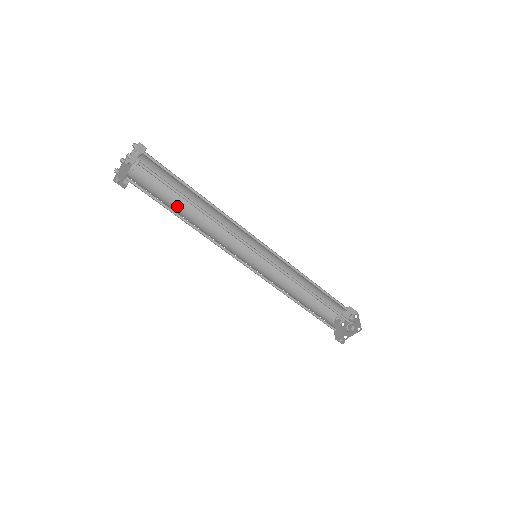
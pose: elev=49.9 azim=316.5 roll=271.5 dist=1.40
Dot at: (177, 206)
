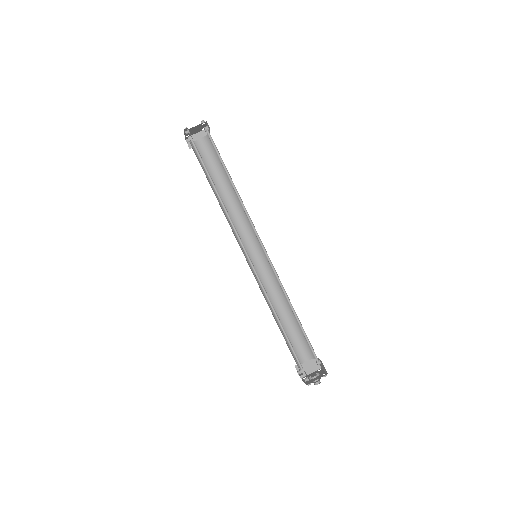
Dot at: (211, 185)
